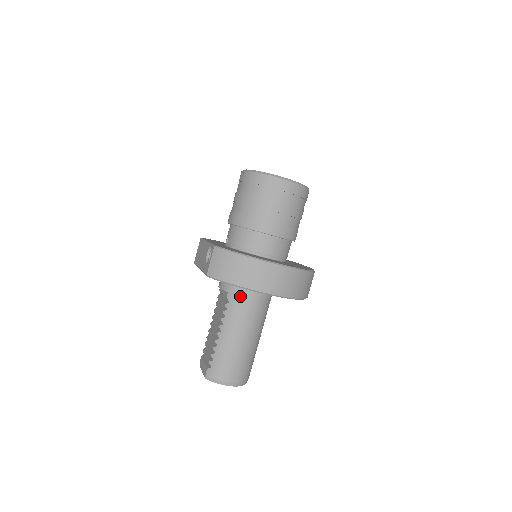
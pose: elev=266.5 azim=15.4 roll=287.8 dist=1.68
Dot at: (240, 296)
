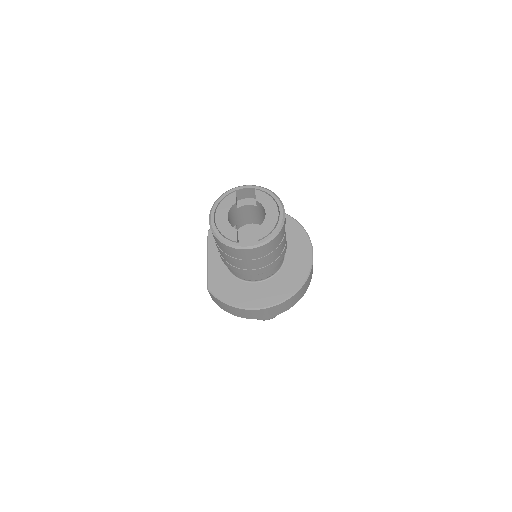
Dot at: occluded
